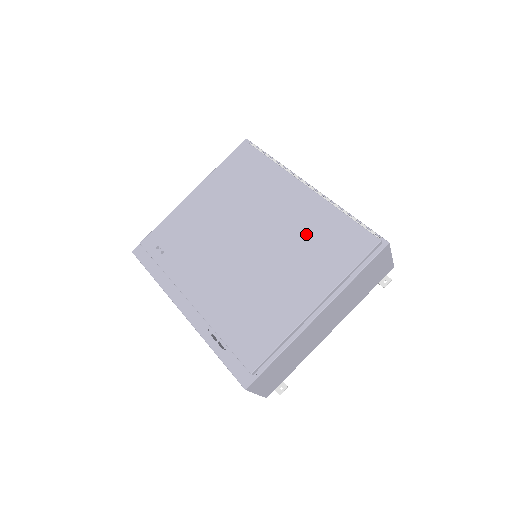
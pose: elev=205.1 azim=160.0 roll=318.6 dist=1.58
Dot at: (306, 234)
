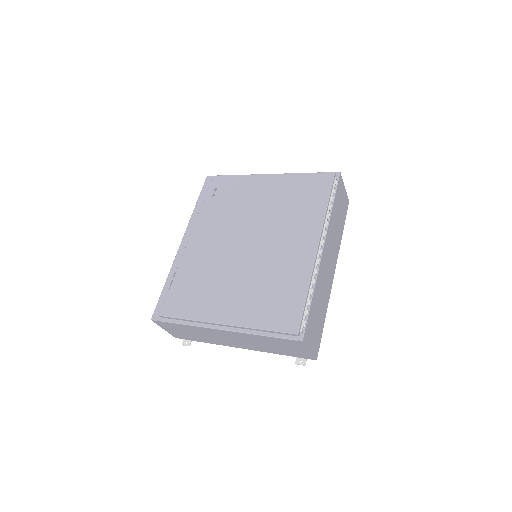
Dot at: (275, 277)
